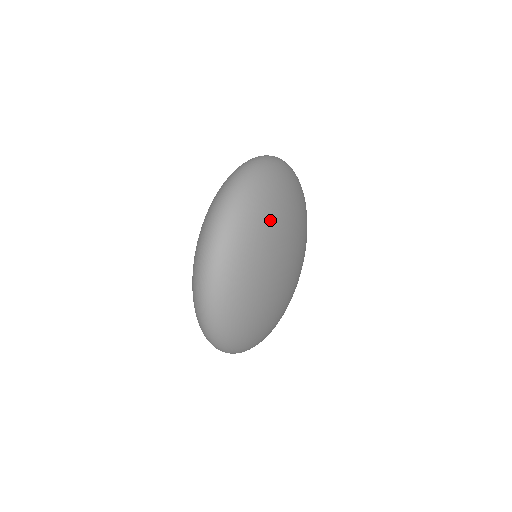
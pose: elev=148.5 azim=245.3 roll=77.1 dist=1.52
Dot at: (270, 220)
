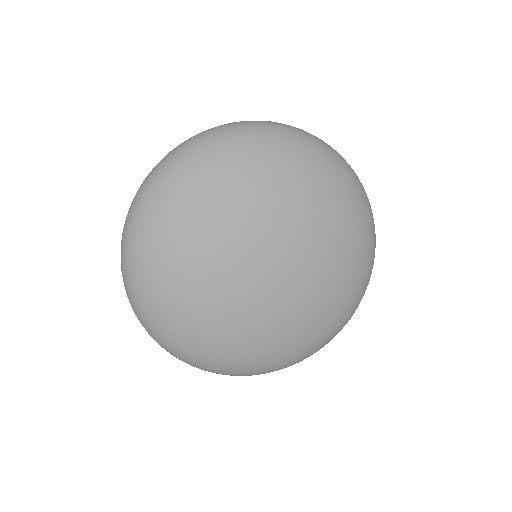
Dot at: (168, 242)
